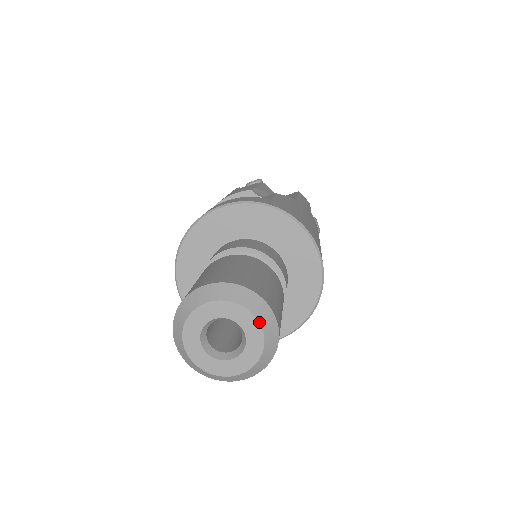
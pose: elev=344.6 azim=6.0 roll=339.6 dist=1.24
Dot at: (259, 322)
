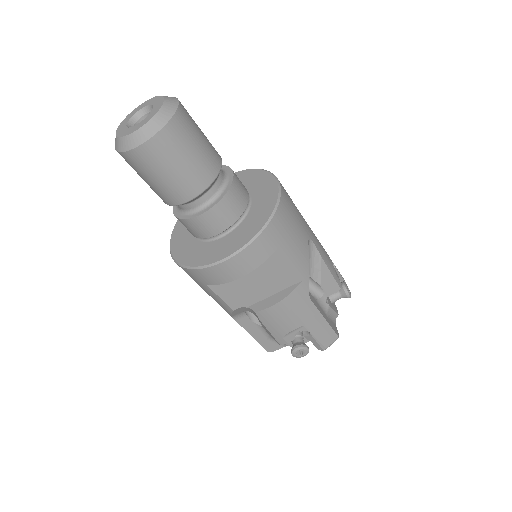
Dot at: (164, 98)
